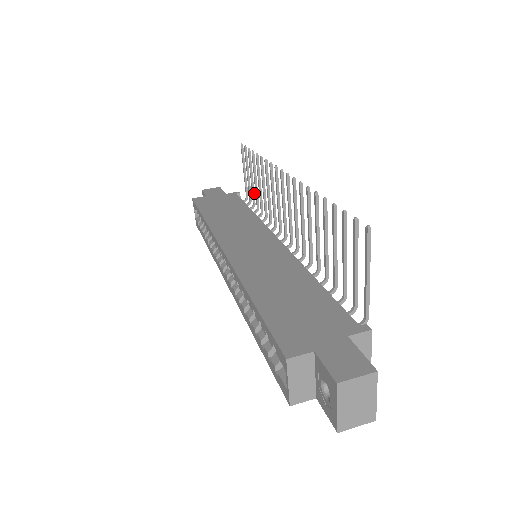
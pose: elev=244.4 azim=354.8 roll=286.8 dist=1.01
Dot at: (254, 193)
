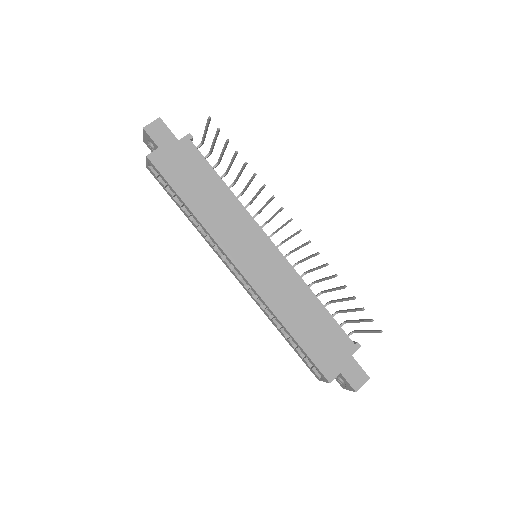
Dot at: (221, 159)
